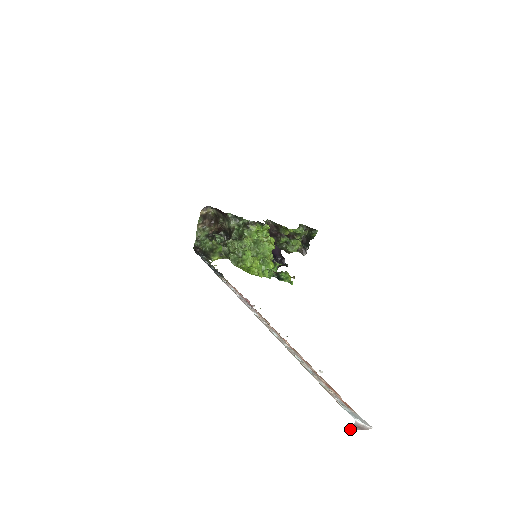
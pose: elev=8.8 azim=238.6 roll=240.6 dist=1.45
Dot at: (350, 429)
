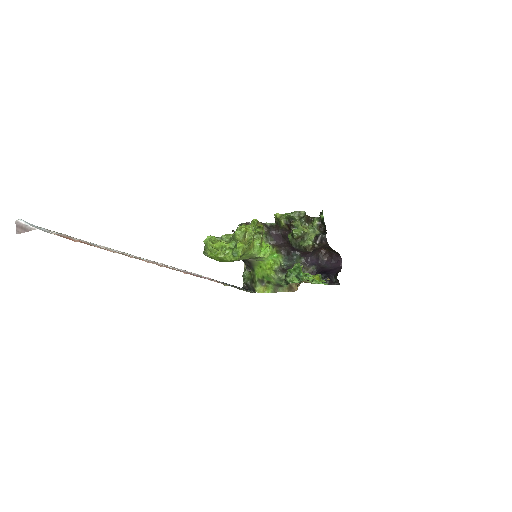
Dot at: (16, 232)
